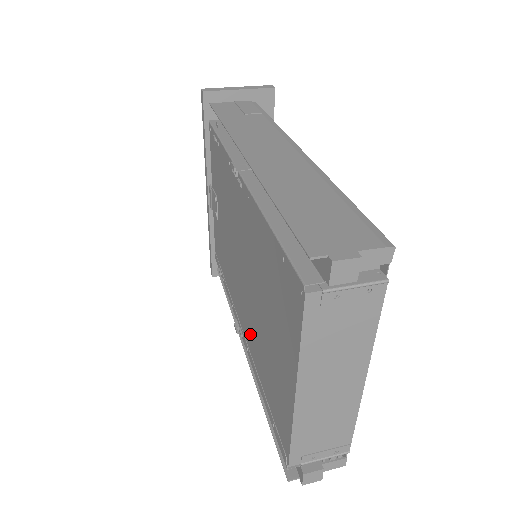
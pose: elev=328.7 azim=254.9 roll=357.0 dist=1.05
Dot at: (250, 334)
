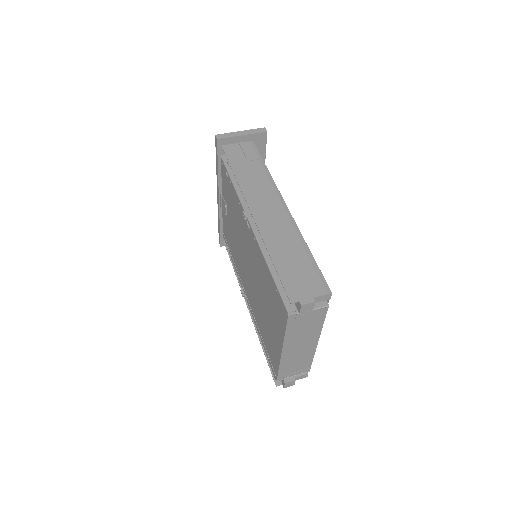
Dot at: (253, 304)
